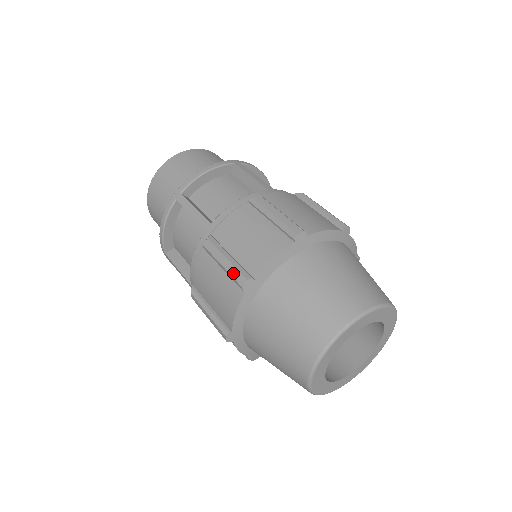
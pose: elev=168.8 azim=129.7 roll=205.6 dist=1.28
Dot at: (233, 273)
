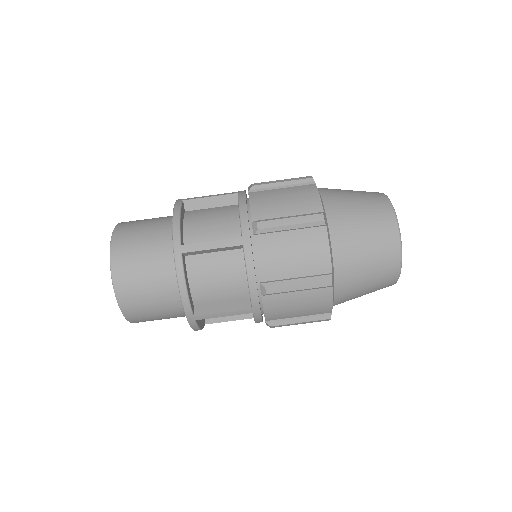
Dot at: (297, 179)
